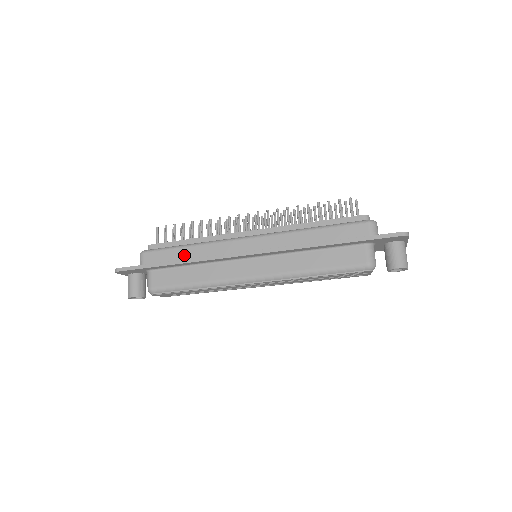
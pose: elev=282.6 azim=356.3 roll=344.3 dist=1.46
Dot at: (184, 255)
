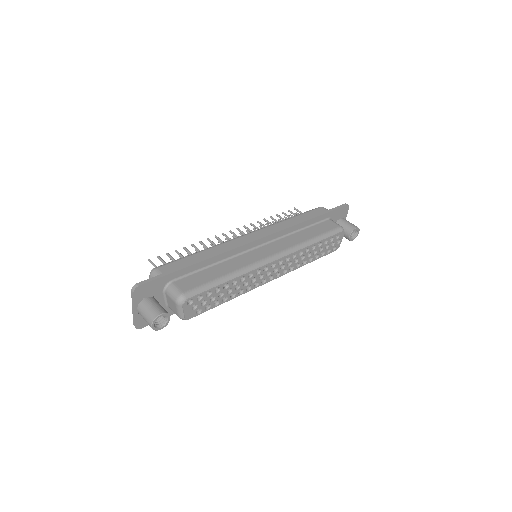
Dot at: (202, 257)
